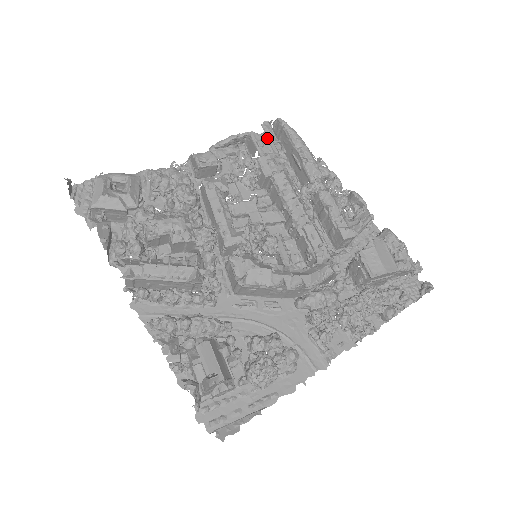
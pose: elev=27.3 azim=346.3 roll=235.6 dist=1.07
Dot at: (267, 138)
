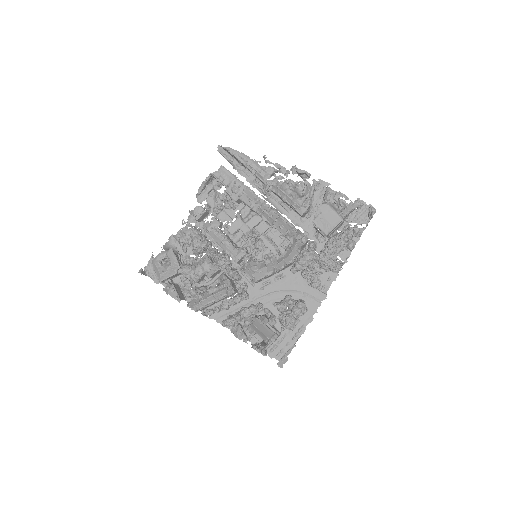
Dot at: (223, 171)
